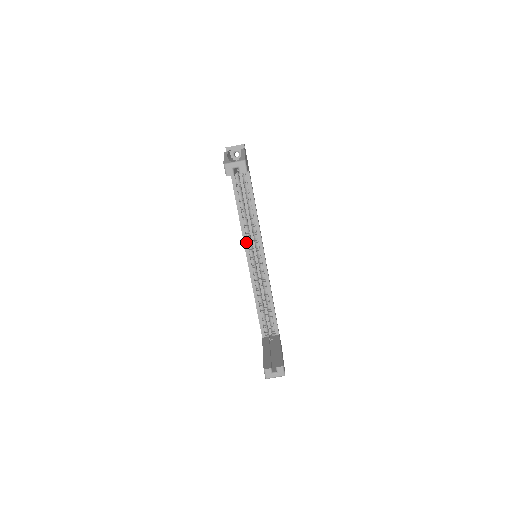
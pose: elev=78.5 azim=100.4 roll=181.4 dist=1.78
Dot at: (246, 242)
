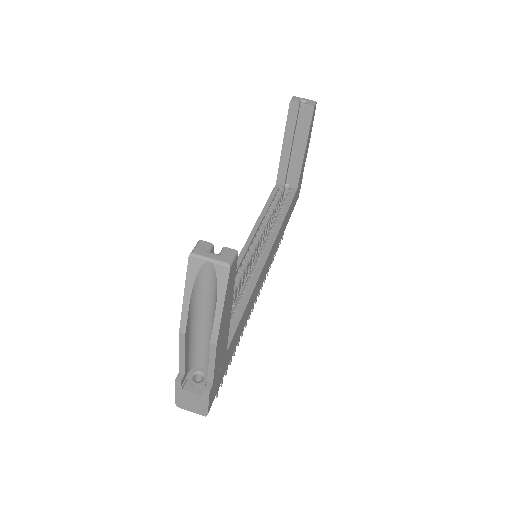
Dot at: (254, 233)
